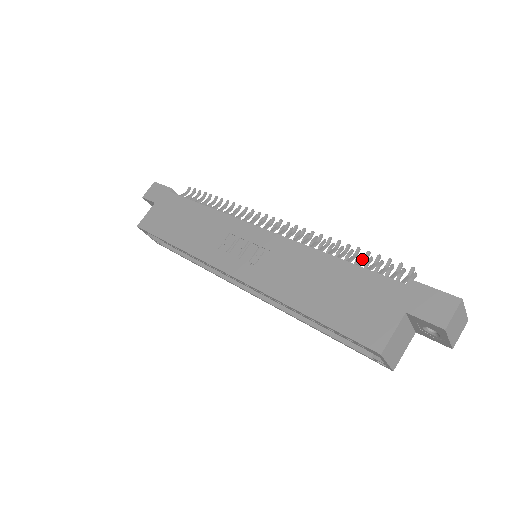
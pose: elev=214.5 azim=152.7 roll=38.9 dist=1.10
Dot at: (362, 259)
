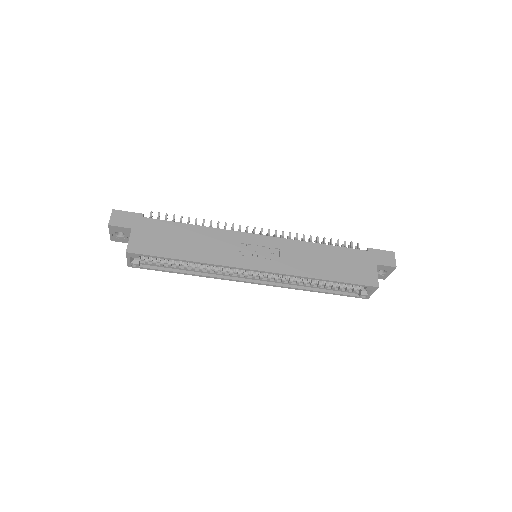
Dot at: (331, 244)
